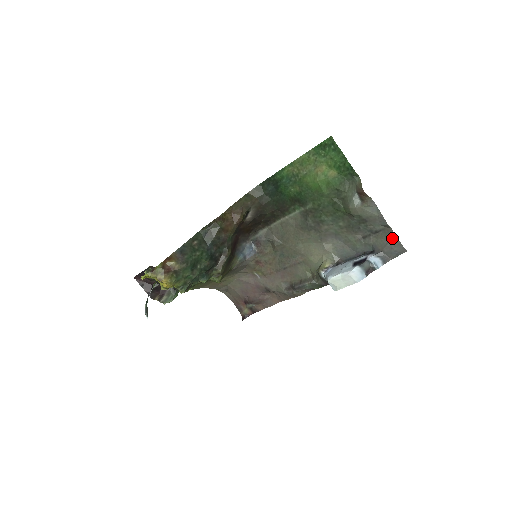
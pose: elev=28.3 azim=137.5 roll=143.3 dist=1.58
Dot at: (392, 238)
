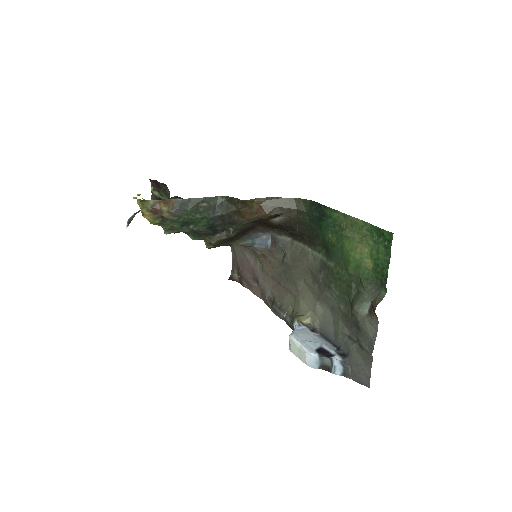
Dot at: (367, 366)
